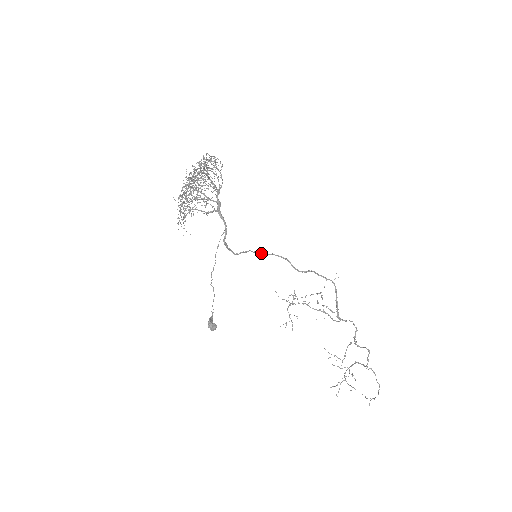
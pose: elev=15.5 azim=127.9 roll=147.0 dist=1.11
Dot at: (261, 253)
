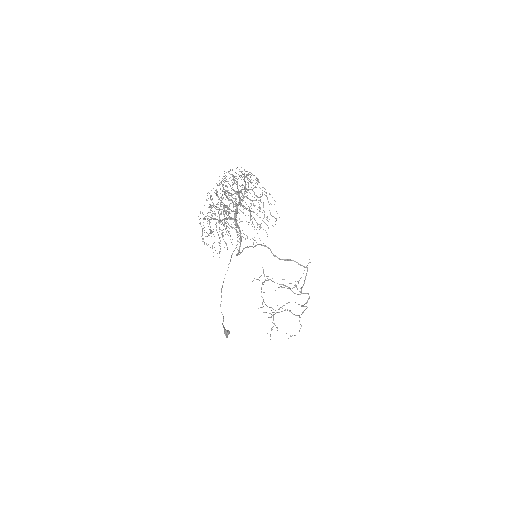
Dot at: occluded
